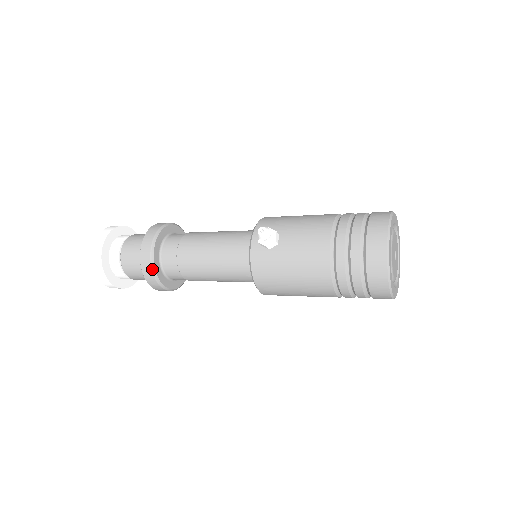
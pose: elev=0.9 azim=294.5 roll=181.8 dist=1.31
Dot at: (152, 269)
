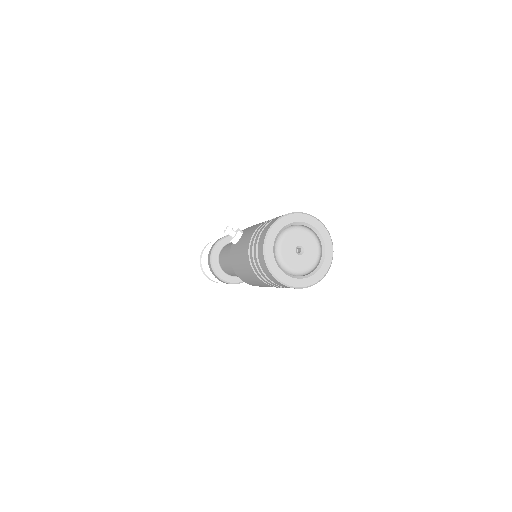
Dot at: (210, 263)
